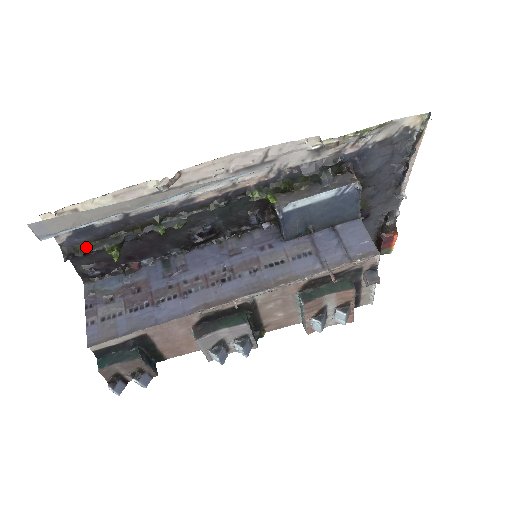
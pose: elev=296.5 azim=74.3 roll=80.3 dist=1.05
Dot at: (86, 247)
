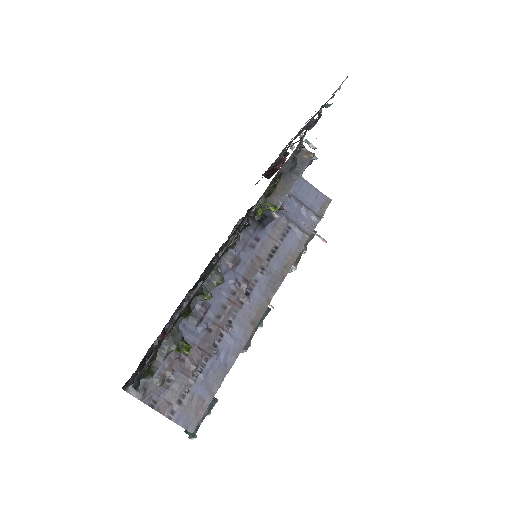
Dot at: (151, 364)
